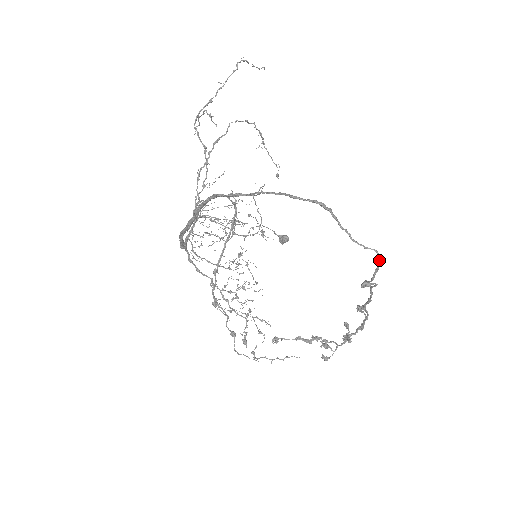
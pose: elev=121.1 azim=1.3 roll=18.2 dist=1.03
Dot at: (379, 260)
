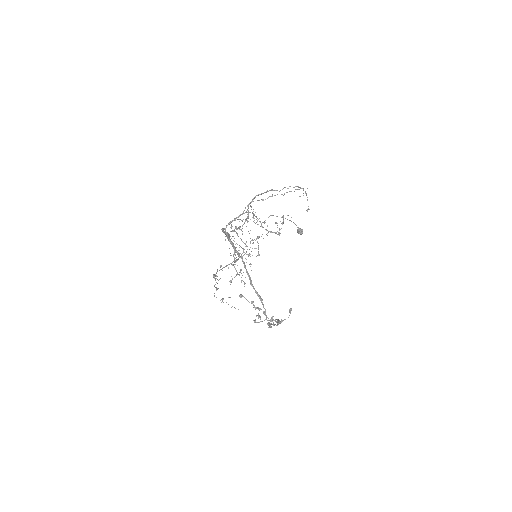
Dot at: (273, 325)
